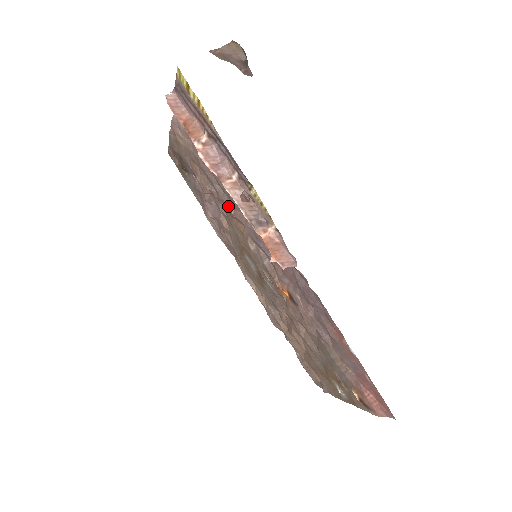
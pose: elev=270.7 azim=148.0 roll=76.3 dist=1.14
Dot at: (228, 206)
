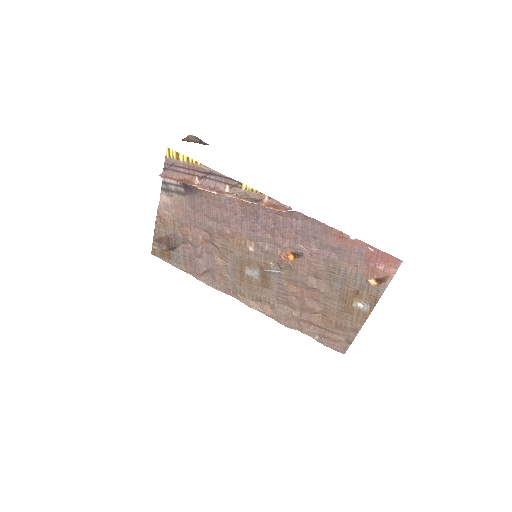
Dot at: (224, 229)
